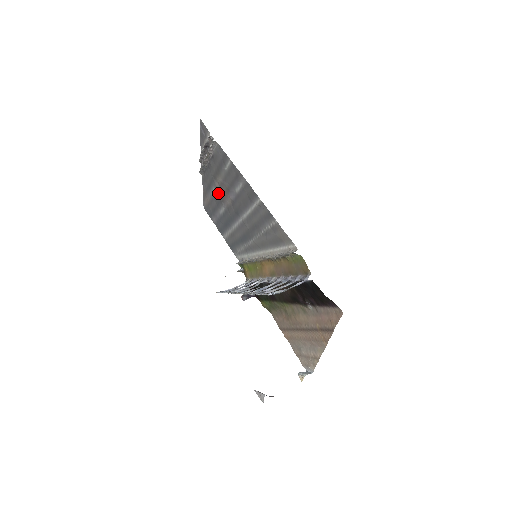
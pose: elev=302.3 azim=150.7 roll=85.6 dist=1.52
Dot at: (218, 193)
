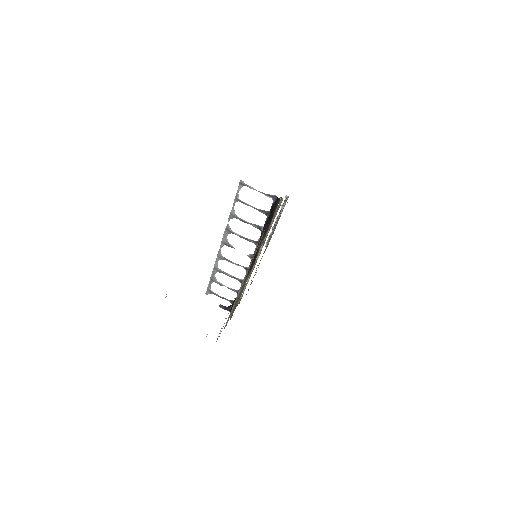
Dot at: occluded
